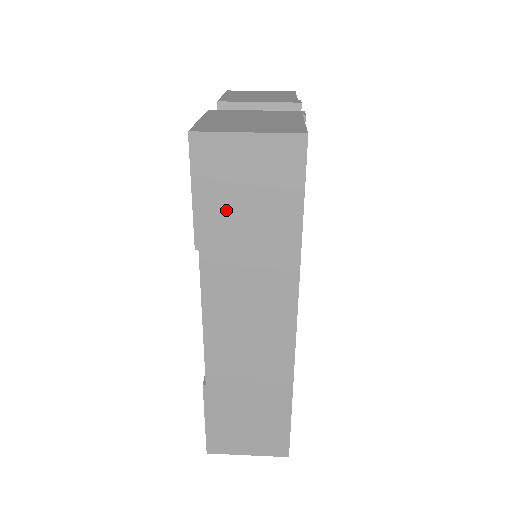
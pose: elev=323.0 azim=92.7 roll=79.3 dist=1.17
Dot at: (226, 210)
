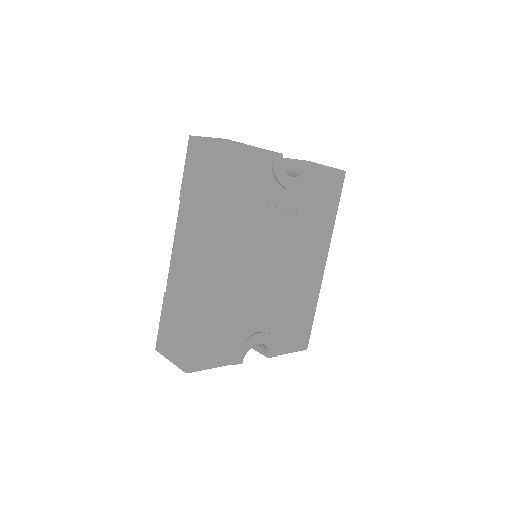
Dot at: (193, 179)
